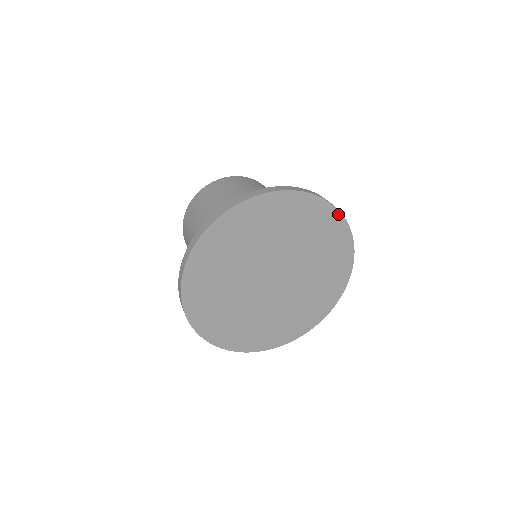
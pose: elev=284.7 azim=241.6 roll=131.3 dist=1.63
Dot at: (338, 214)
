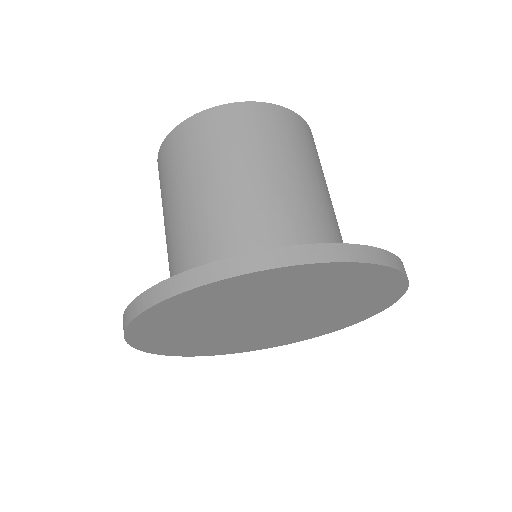
Dot at: (399, 275)
